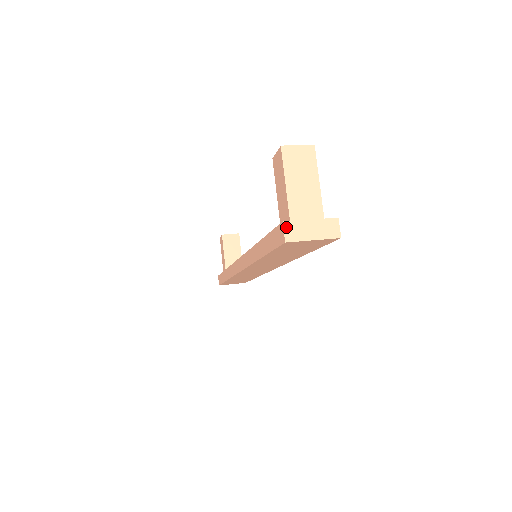
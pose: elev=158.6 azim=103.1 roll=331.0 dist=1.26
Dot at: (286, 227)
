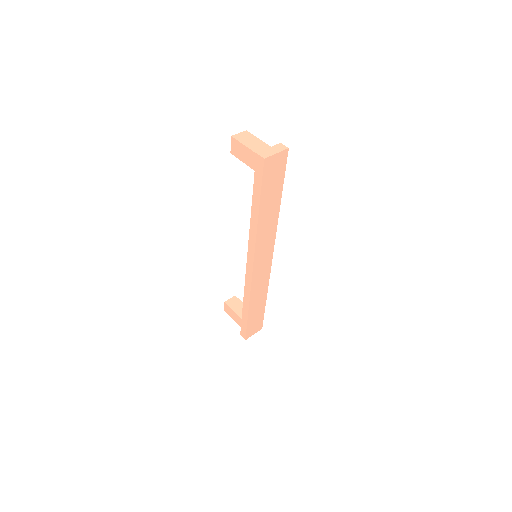
Dot at: (260, 154)
